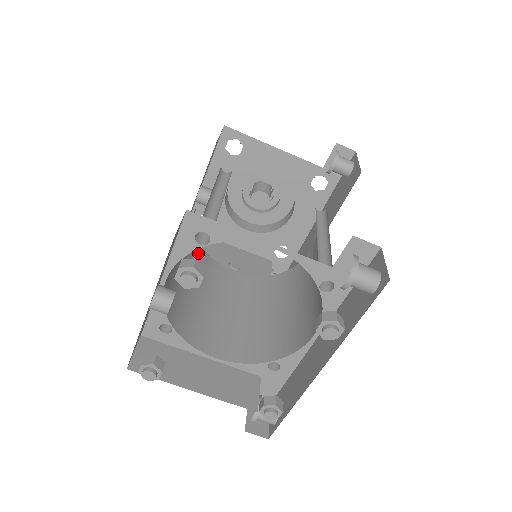
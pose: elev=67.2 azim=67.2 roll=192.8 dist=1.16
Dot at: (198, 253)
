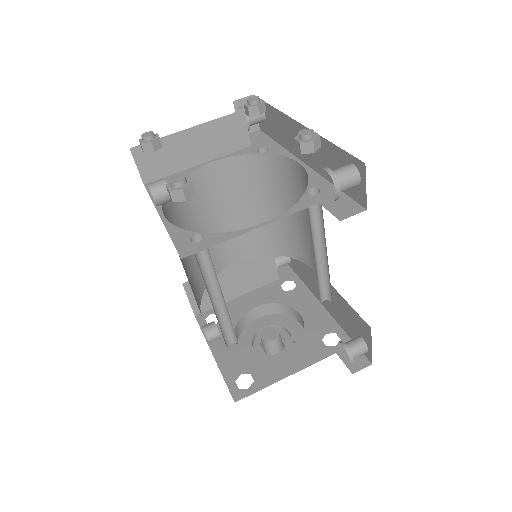
Dot at: (232, 331)
